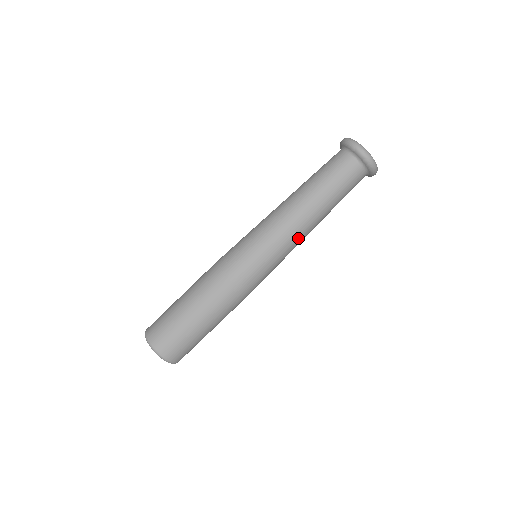
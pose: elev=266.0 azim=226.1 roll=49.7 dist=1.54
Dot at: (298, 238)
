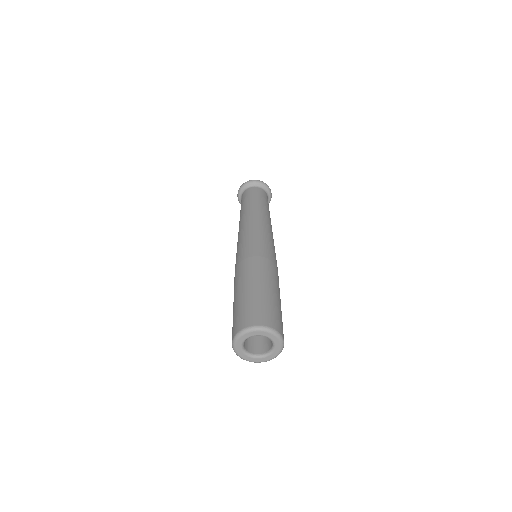
Dot at: (268, 225)
